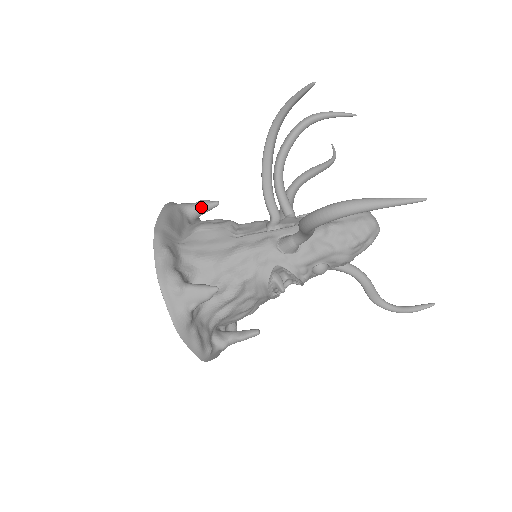
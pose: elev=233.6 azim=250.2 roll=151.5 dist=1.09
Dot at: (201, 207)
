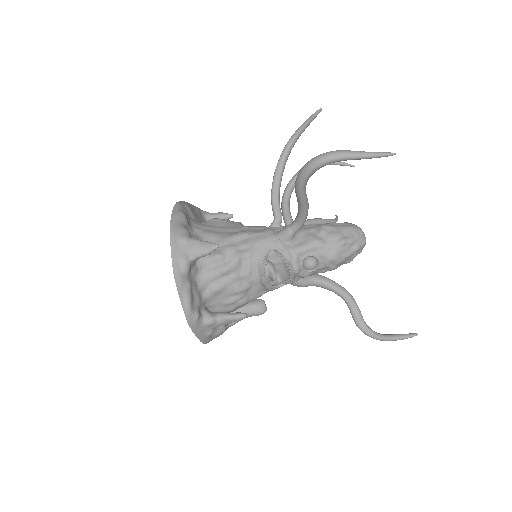
Dot at: (218, 215)
